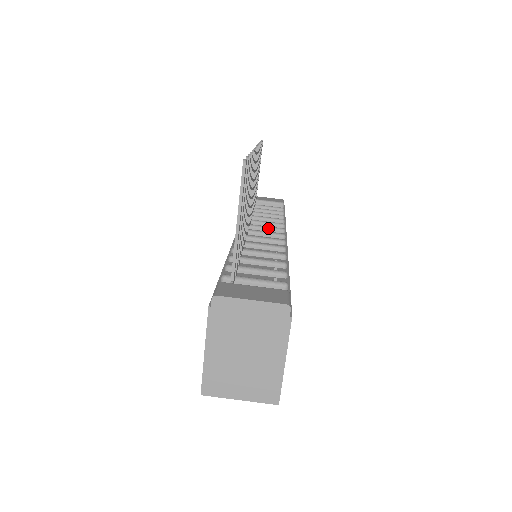
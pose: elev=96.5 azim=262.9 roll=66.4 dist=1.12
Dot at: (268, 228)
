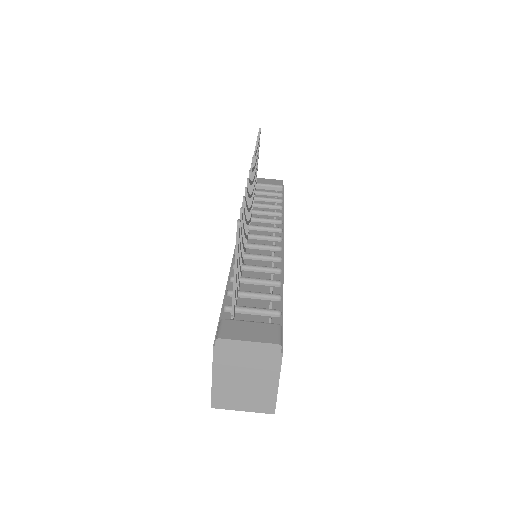
Dot at: (266, 228)
